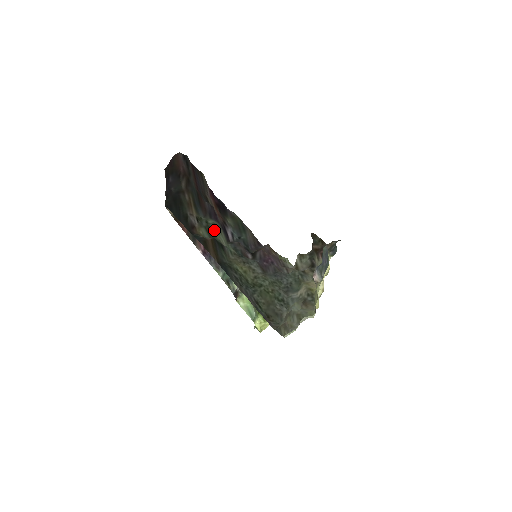
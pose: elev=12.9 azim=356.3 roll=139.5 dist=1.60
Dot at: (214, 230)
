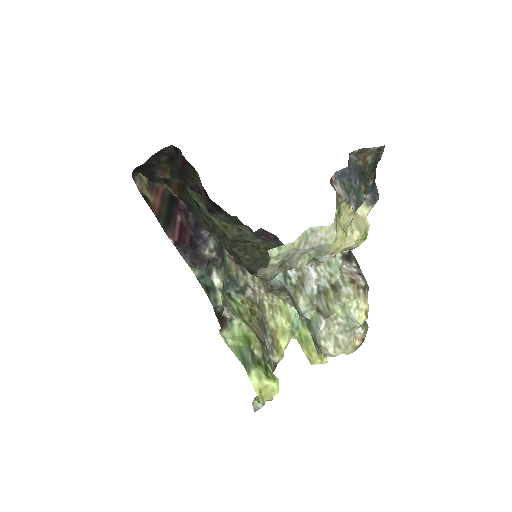
Dot at: (192, 197)
